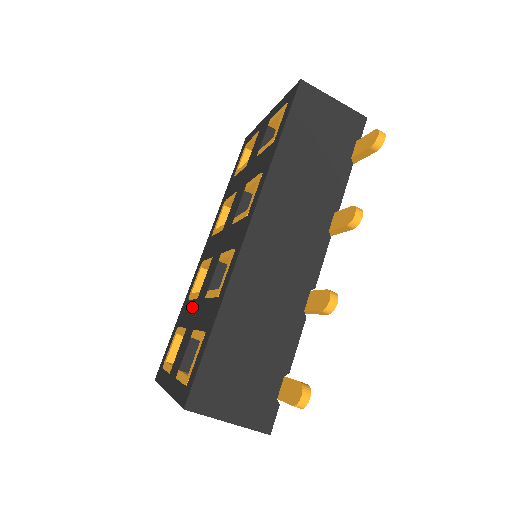
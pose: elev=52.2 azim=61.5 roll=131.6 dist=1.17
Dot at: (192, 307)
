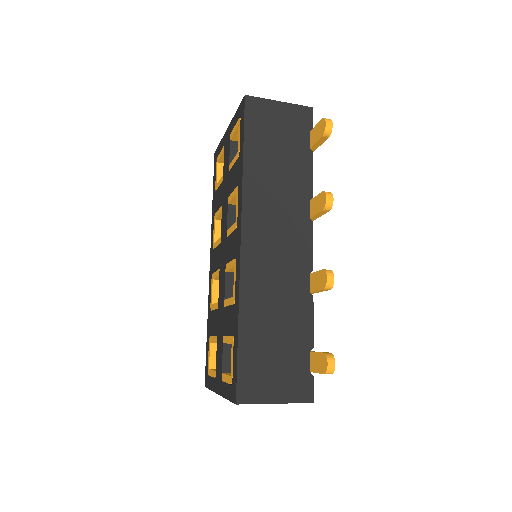
Dot at: (216, 317)
